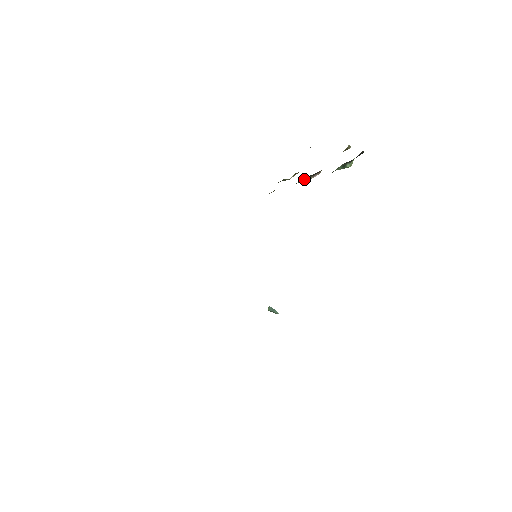
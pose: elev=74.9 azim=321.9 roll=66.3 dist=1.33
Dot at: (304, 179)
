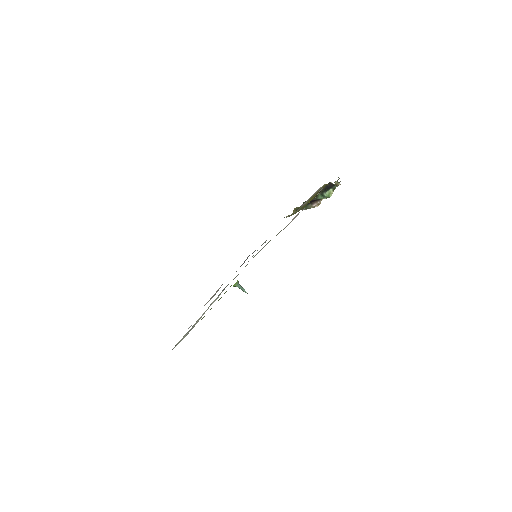
Dot at: (305, 206)
